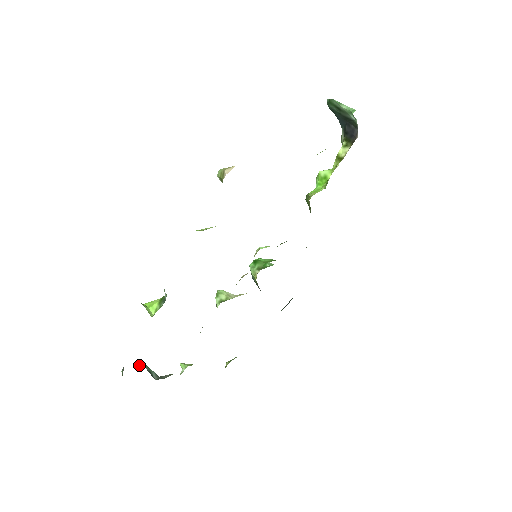
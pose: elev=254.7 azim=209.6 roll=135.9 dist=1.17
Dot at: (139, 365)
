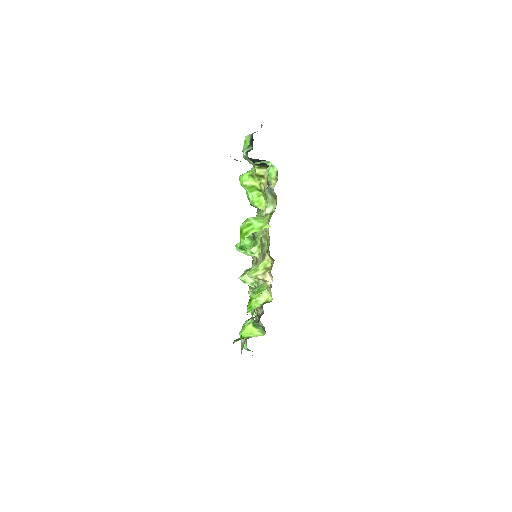
Dot at: occluded
